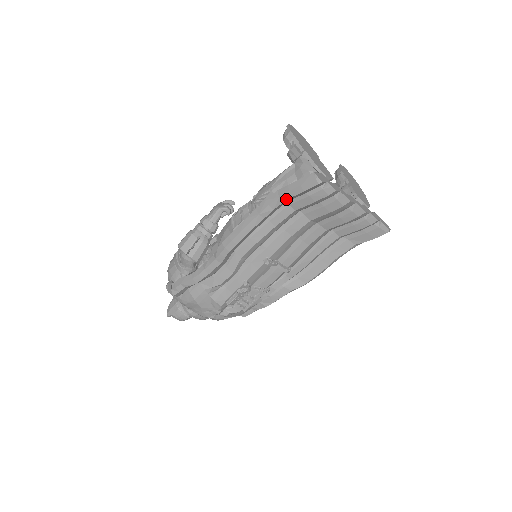
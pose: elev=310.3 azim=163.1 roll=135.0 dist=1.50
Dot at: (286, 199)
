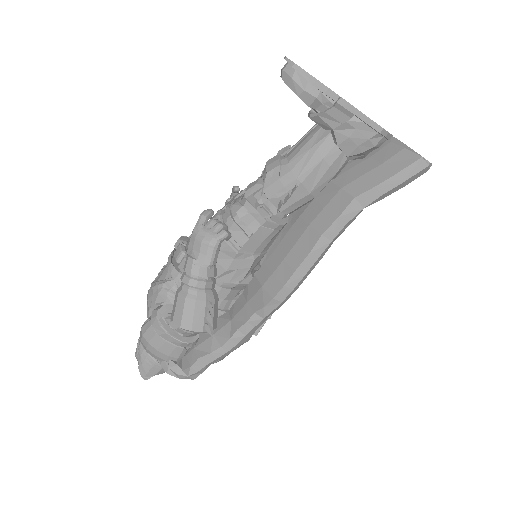
Dot at: (371, 204)
